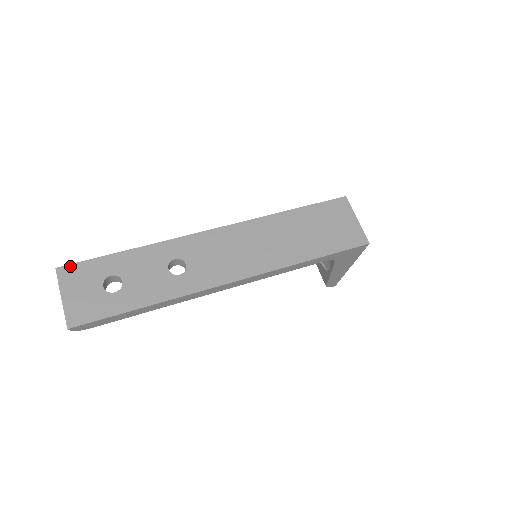
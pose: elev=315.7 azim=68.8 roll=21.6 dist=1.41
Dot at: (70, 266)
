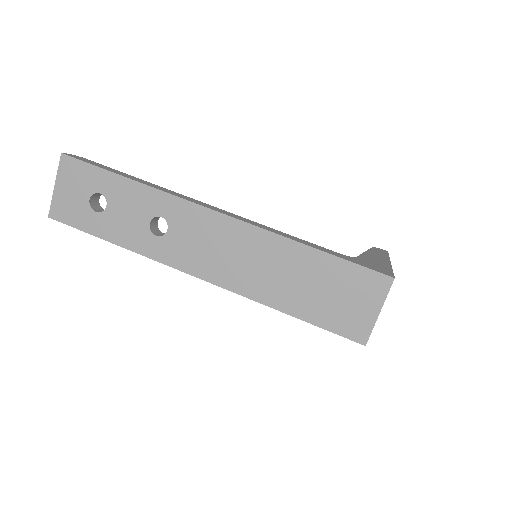
Dot at: (73, 159)
